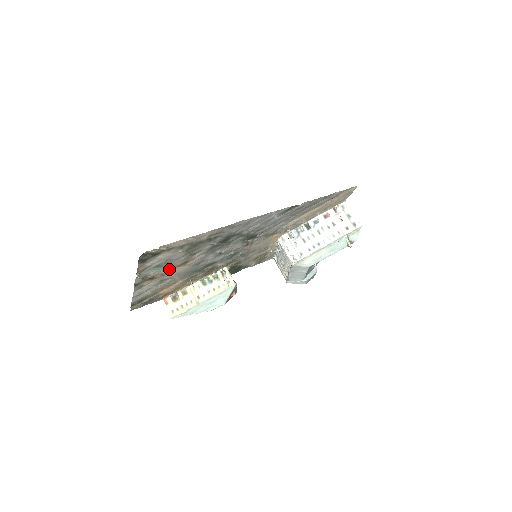
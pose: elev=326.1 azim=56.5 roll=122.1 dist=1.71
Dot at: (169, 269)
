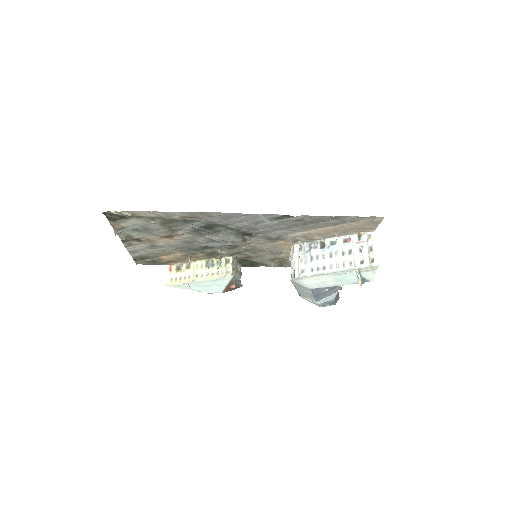
Dot at: (154, 237)
